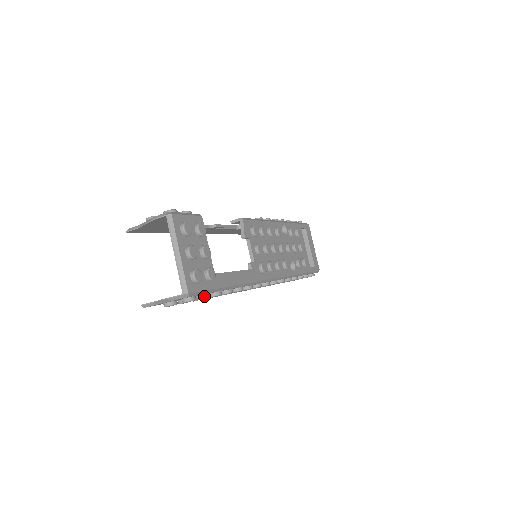
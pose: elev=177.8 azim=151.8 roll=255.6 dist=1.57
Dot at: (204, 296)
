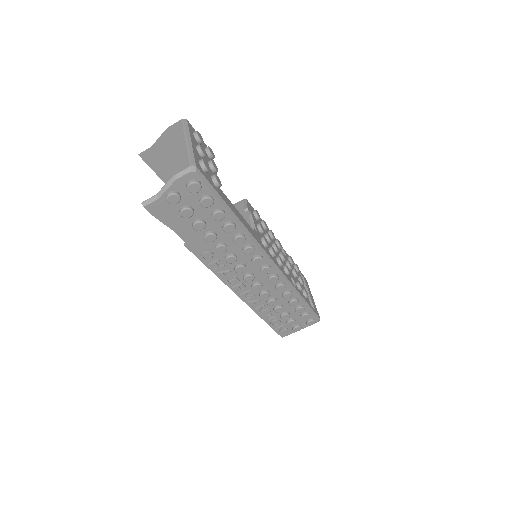
Dot at: (209, 196)
